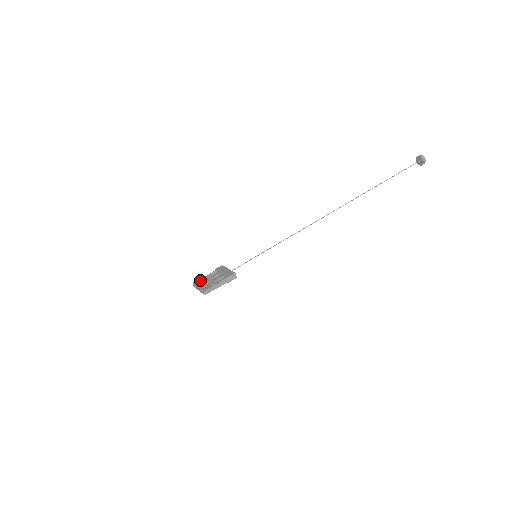
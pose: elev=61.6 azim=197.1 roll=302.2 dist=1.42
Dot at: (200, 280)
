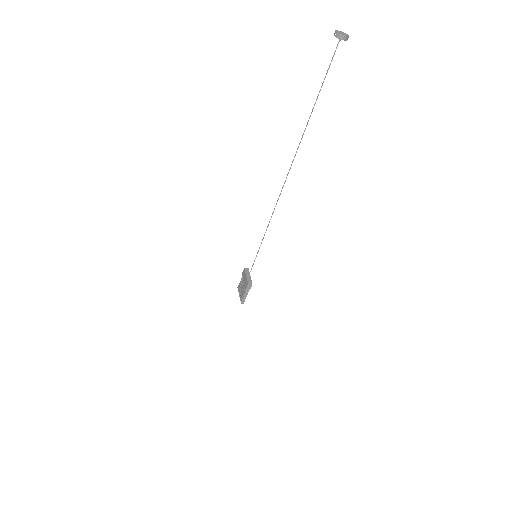
Dot at: (239, 285)
